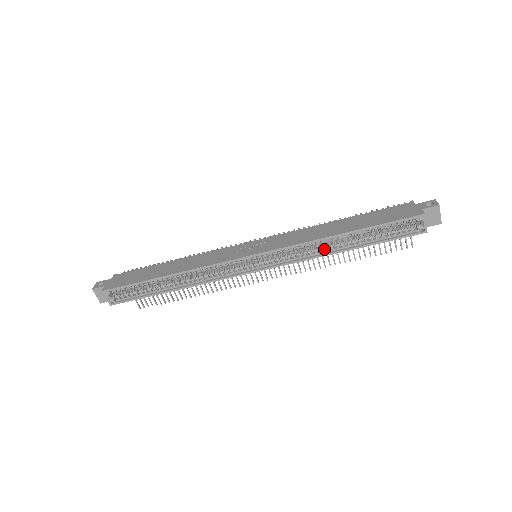
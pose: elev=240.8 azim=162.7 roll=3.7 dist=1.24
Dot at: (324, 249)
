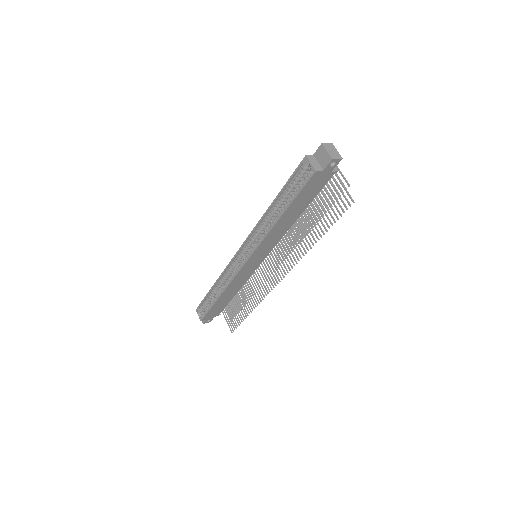
Dot at: (271, 226)
